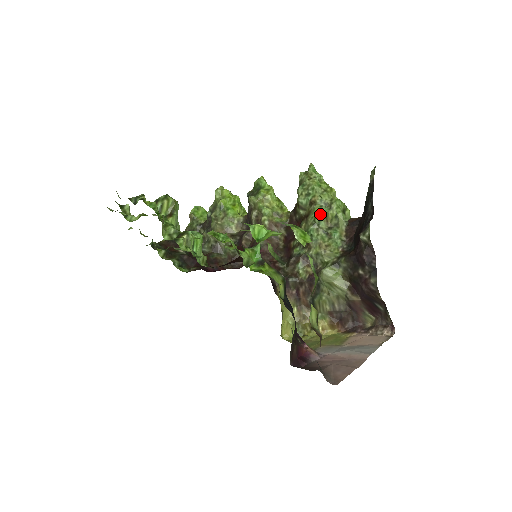
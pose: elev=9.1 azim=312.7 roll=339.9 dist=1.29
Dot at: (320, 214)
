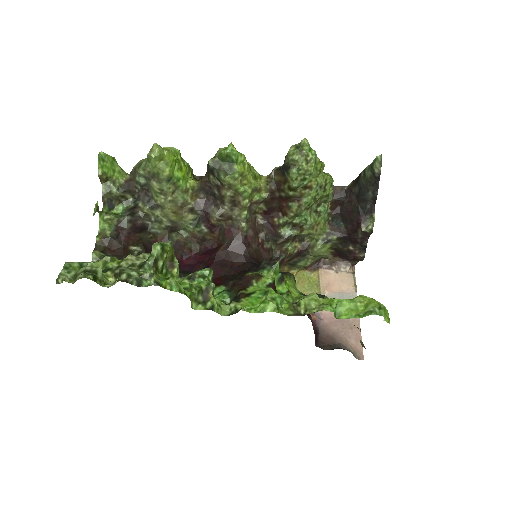
Dot at: (316, 199)
